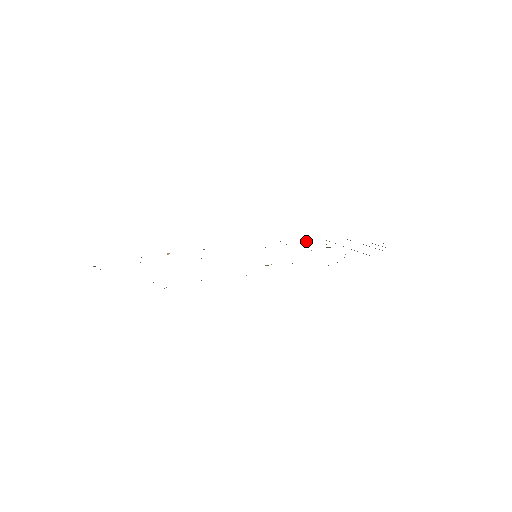
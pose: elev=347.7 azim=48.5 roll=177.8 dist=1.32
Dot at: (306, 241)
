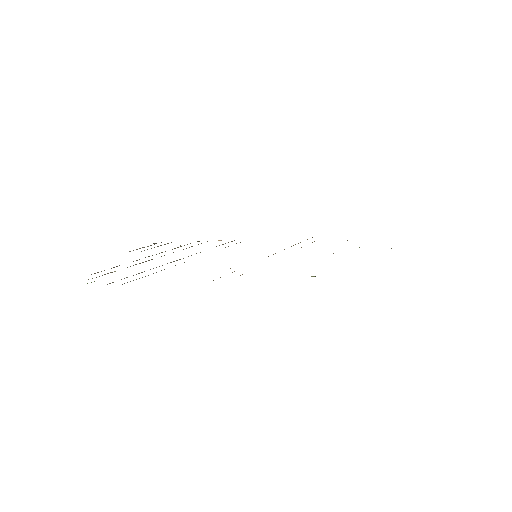
Dot at: (359, 247)
